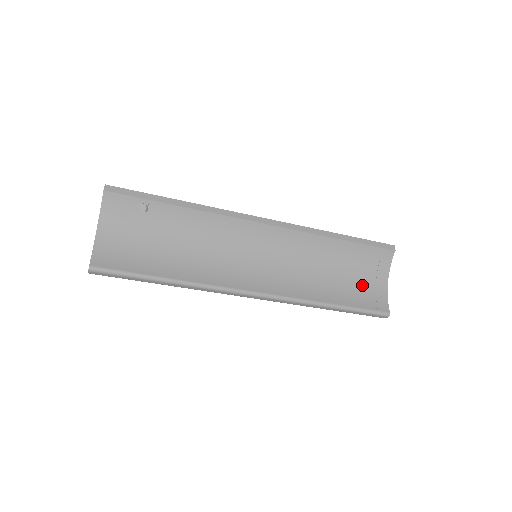
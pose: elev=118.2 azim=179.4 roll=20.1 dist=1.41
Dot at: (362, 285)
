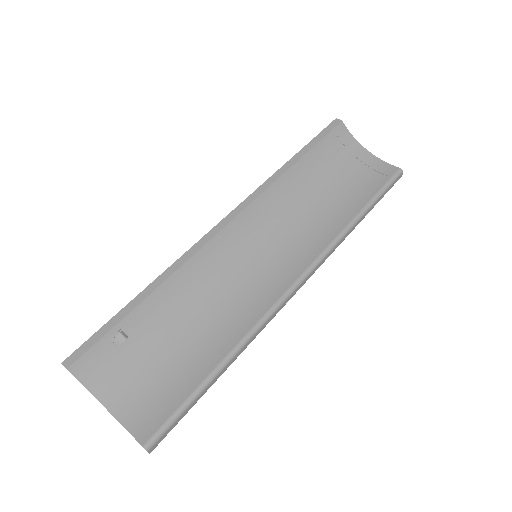
Dot at: (355, 175)
